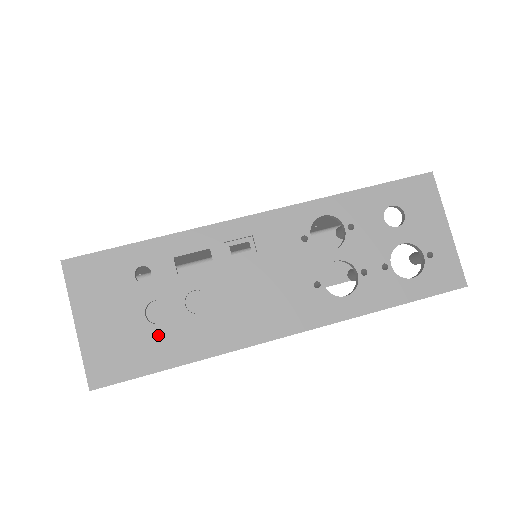
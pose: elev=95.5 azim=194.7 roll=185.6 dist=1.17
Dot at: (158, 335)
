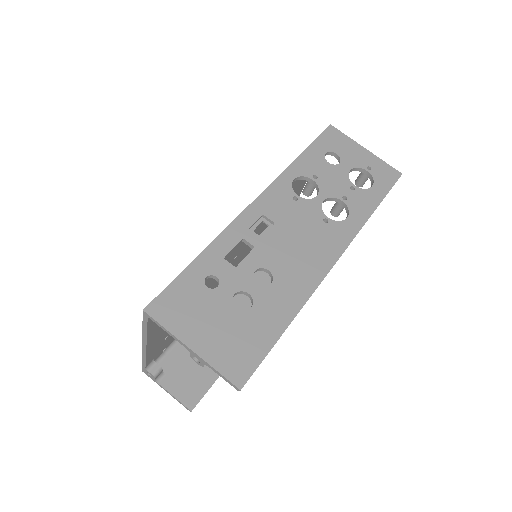
Dot at: (256, 316)
